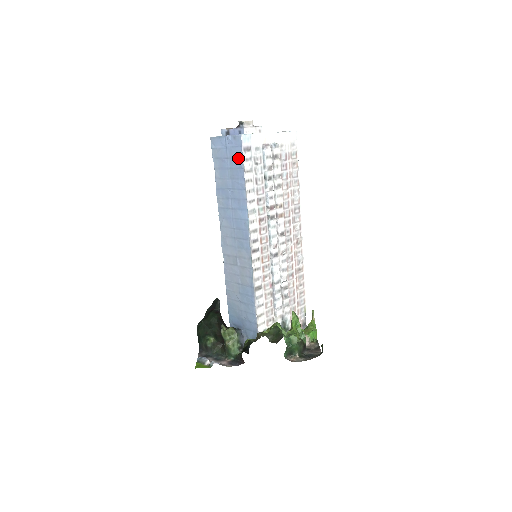
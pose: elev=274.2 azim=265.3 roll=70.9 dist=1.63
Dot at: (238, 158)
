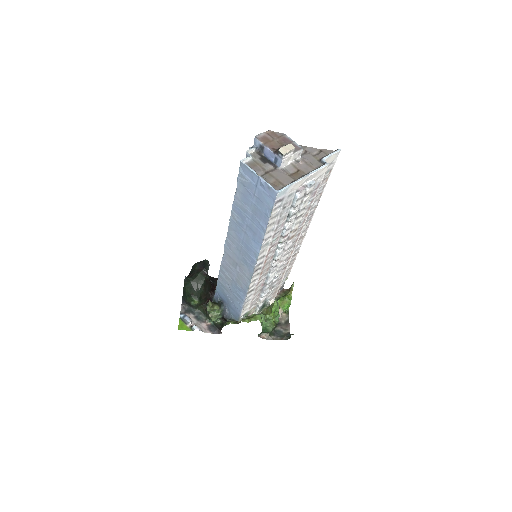
Dot at: (266, 206)
